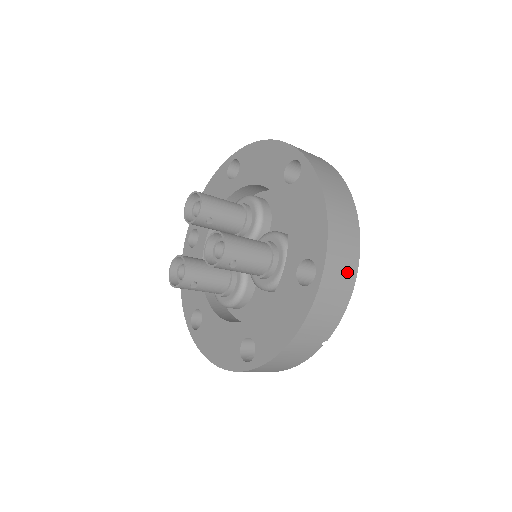
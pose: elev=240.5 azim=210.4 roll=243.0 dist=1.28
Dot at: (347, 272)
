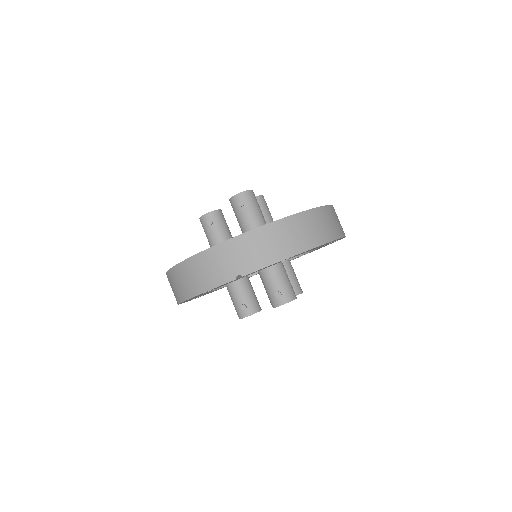
Dot at: (294, 243)
